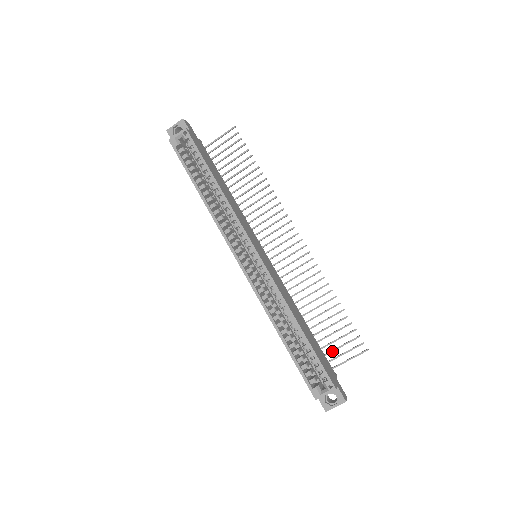
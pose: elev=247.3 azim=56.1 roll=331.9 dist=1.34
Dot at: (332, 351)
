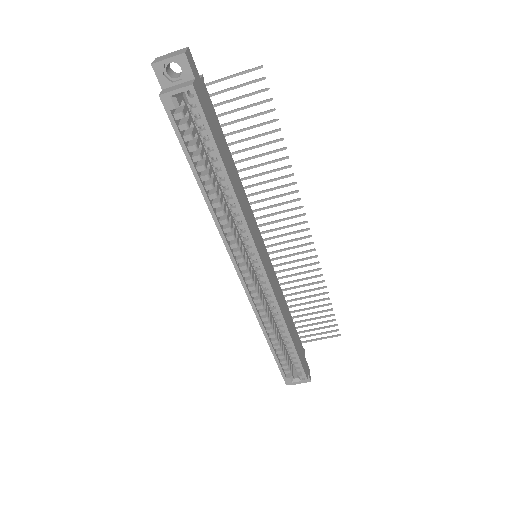
Dot at: occluded
